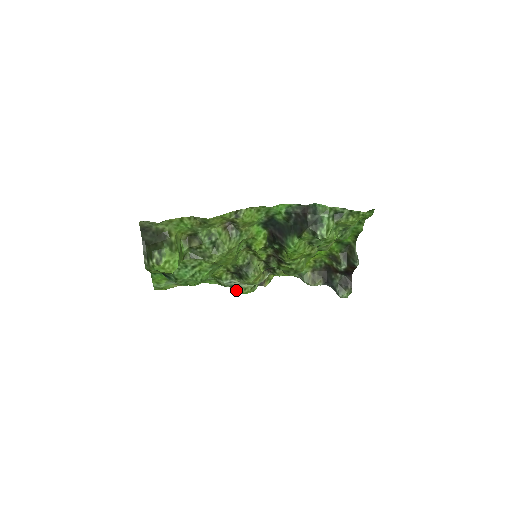
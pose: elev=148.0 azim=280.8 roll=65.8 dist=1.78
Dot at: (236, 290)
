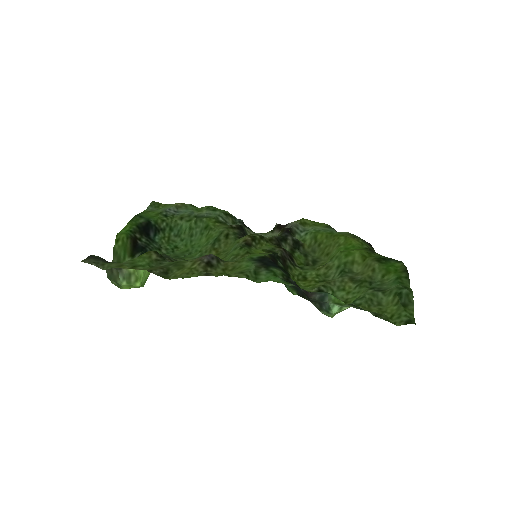
Dot at: (248, 228)
